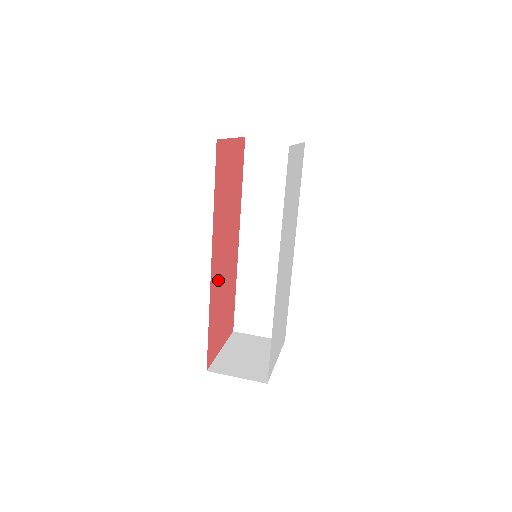
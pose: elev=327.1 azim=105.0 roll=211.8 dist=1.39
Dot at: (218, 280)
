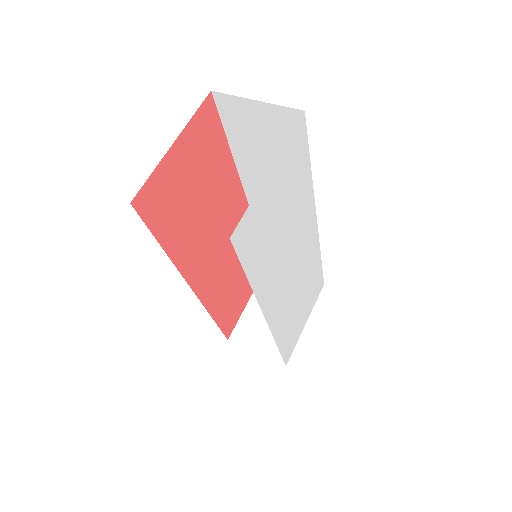
Dot at: (216, 278)
